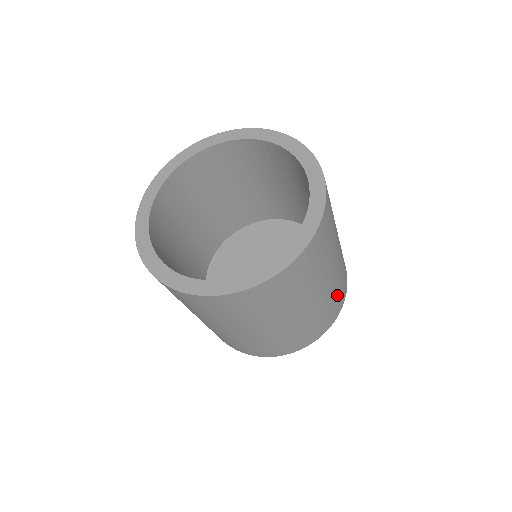
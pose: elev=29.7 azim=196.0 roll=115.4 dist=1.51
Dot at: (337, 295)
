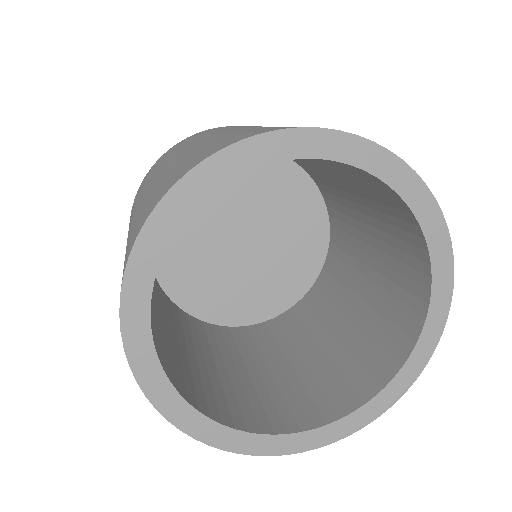
Dot at: occluded
